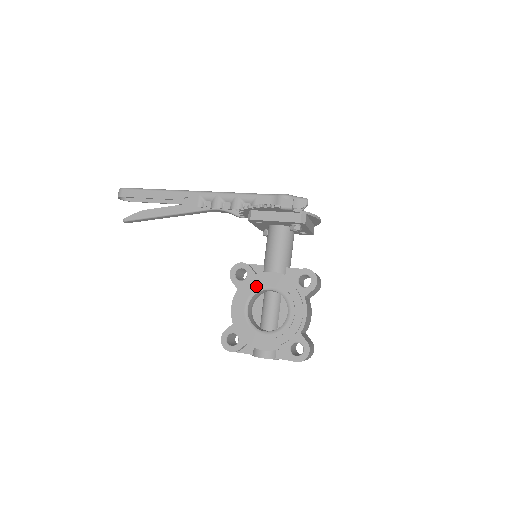
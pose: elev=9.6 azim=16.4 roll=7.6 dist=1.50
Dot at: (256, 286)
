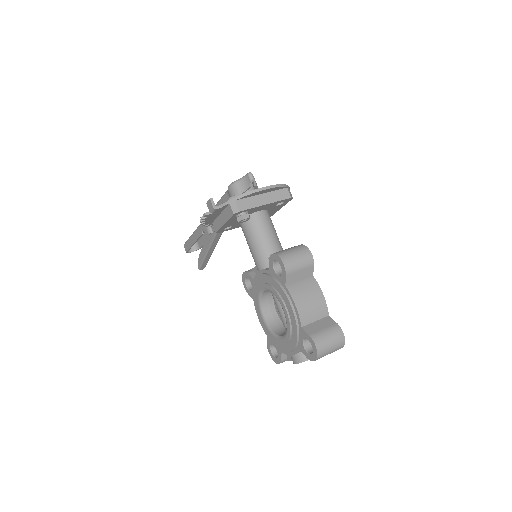
Dot at: (256, 292)
